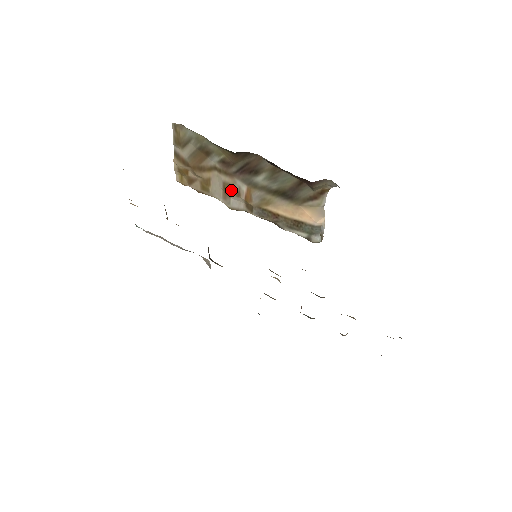
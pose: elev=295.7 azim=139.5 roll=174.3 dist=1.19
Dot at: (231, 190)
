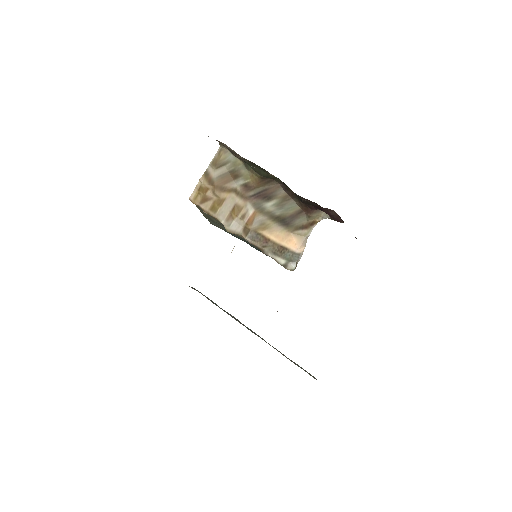
Dot at: (238, 212)
